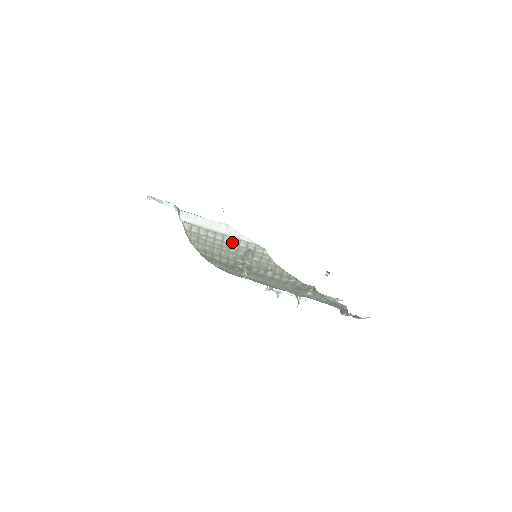
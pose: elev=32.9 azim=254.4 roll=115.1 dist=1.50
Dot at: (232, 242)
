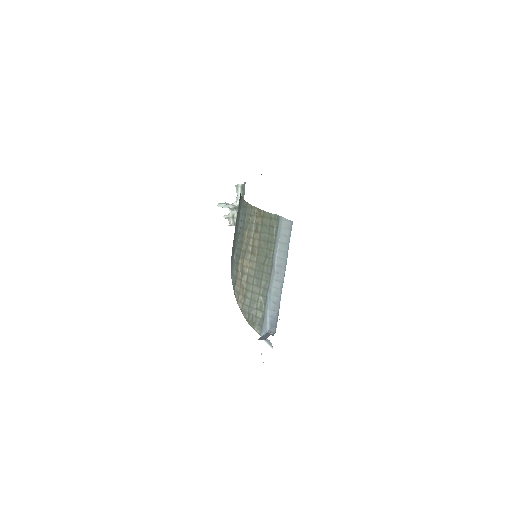
Dot at: occluded
